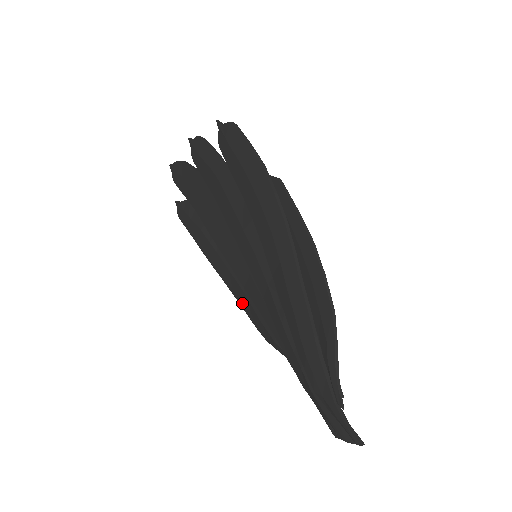
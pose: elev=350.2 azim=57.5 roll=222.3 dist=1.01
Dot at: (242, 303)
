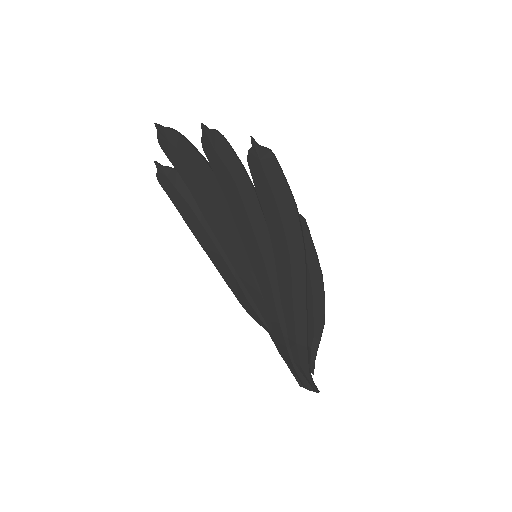
Dot at: (229, 282)
